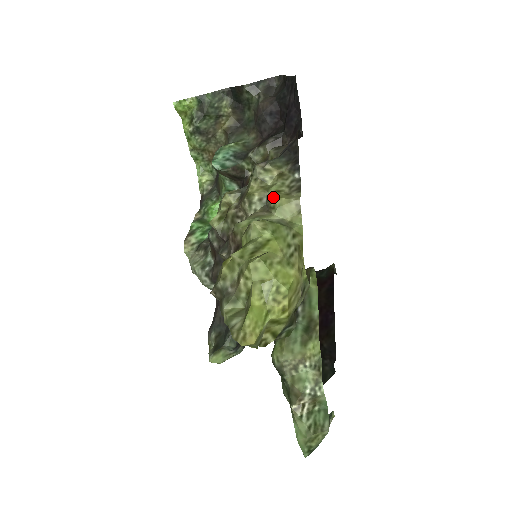
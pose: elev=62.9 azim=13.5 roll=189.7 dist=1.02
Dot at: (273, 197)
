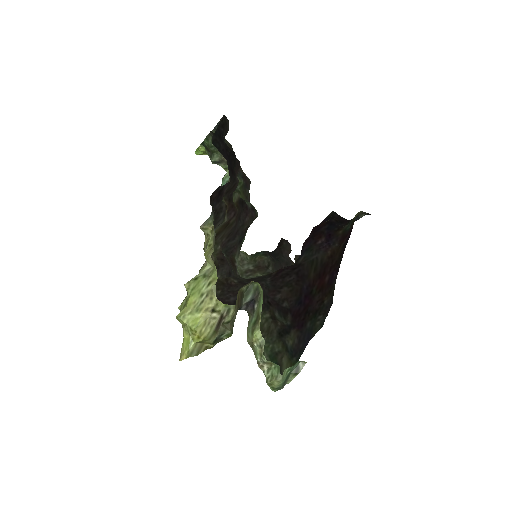
Dot at: (204, 254)
